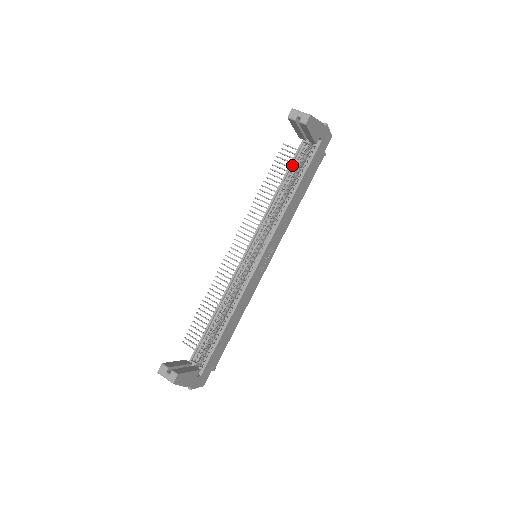
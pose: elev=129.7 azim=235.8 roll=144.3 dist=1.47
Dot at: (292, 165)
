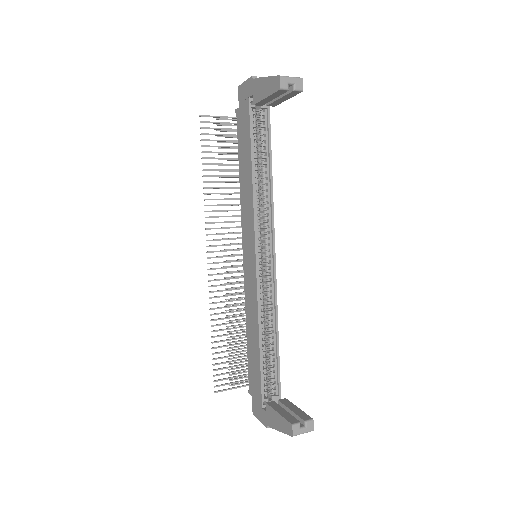
Dot at: (251, 139)
